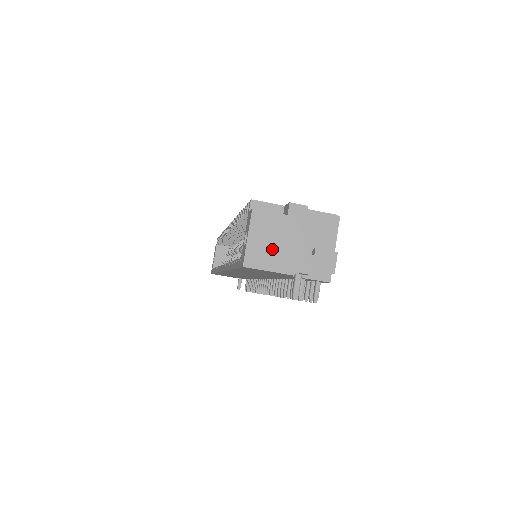
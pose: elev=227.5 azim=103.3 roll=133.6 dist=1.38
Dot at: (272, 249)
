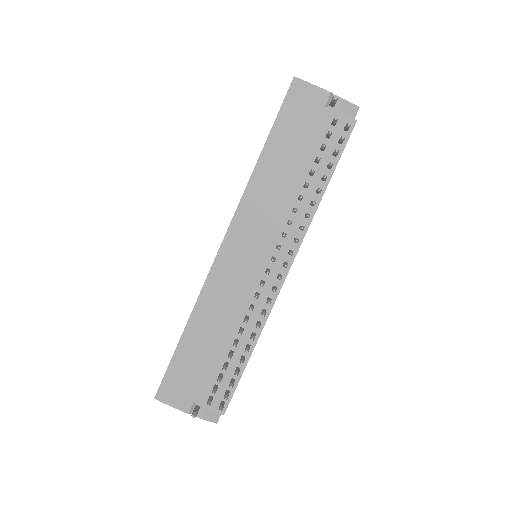
Dot at: occluded
